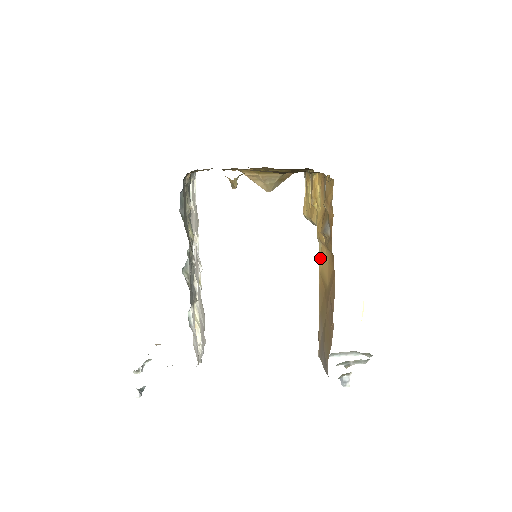
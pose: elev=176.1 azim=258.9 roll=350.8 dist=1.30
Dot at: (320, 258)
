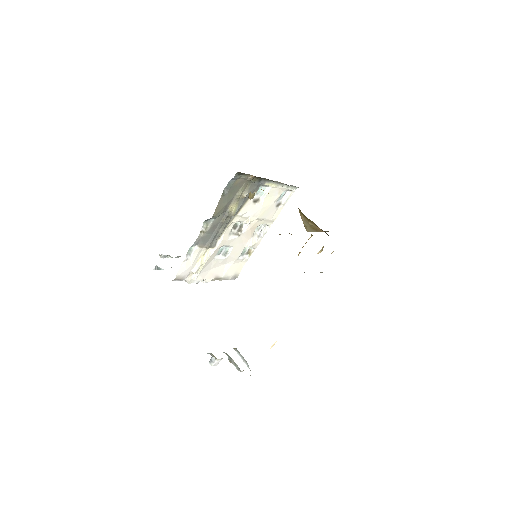
Dot at: occluded
